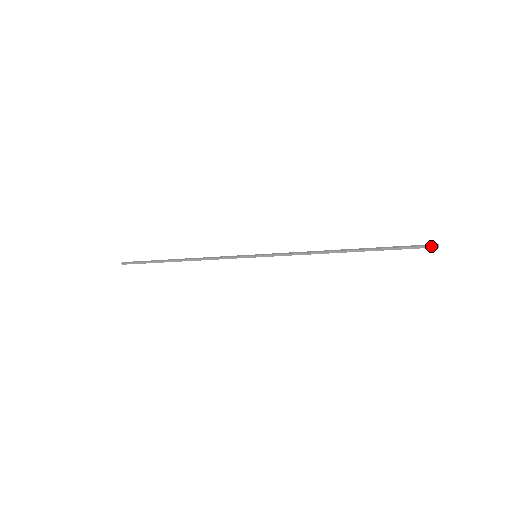
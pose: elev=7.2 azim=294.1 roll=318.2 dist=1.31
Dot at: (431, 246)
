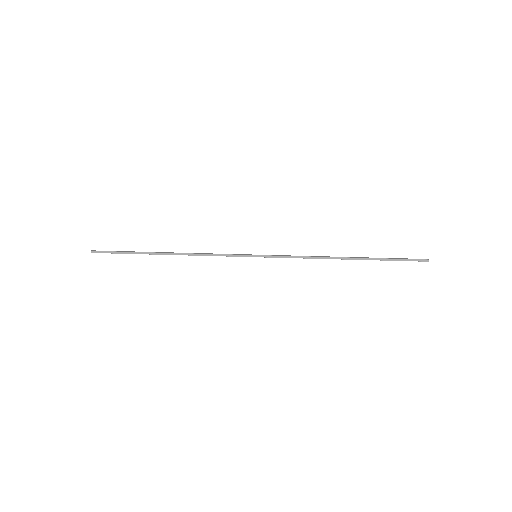
Dot at: (423, 260)
